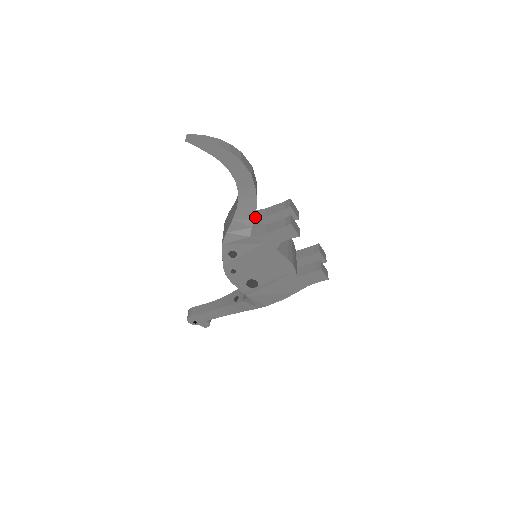
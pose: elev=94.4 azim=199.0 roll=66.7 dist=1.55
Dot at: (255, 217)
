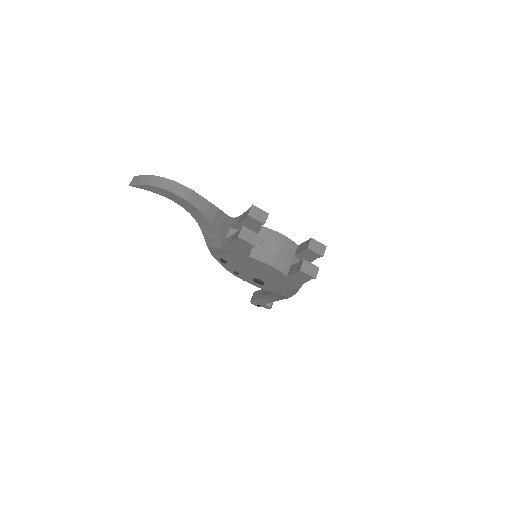
Dot at: (233, 225)
